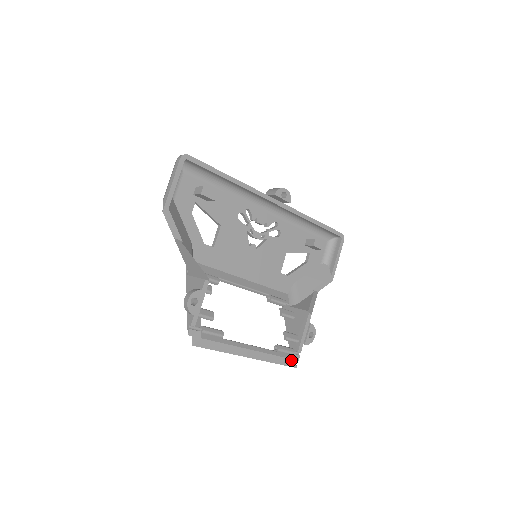
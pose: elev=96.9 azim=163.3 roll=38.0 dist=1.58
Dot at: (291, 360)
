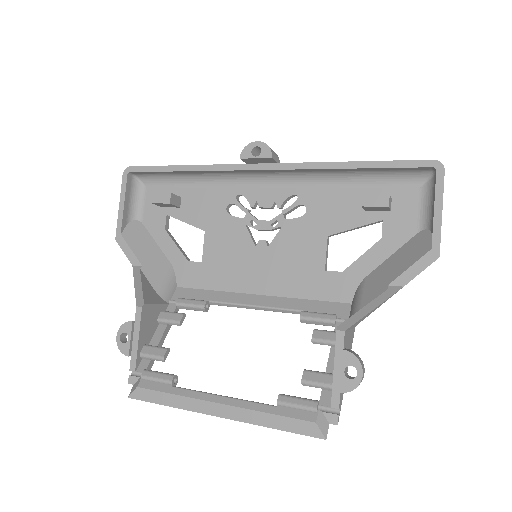
Dot at: (307, 423)
